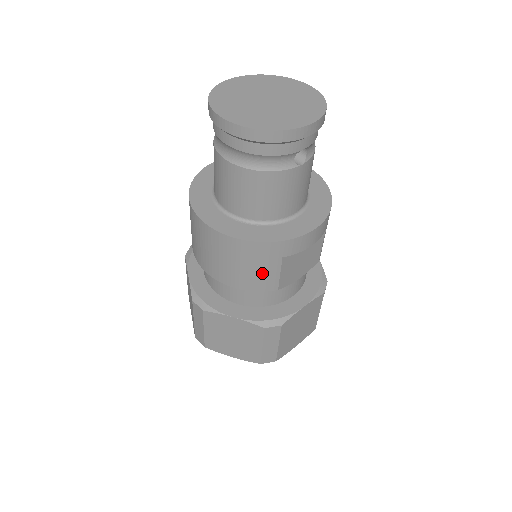
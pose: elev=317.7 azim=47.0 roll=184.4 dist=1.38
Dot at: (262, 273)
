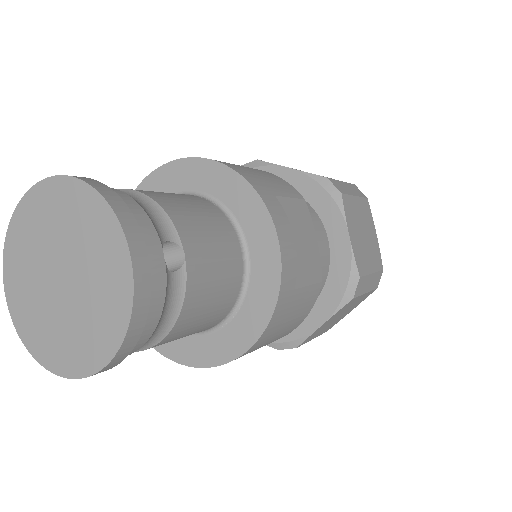
Dot at: (298, 310)
